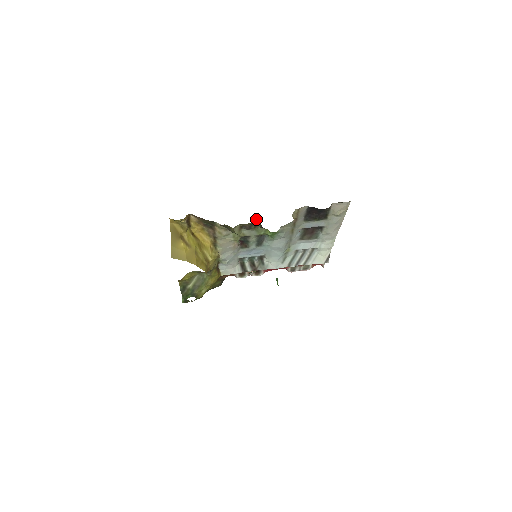
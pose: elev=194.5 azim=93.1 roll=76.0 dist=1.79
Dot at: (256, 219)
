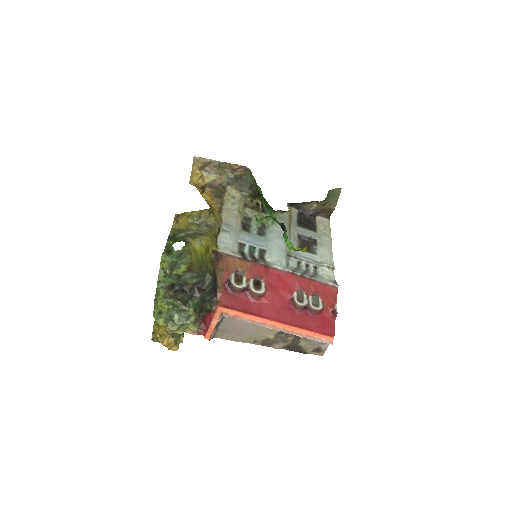
Dot at: (258, 204)
